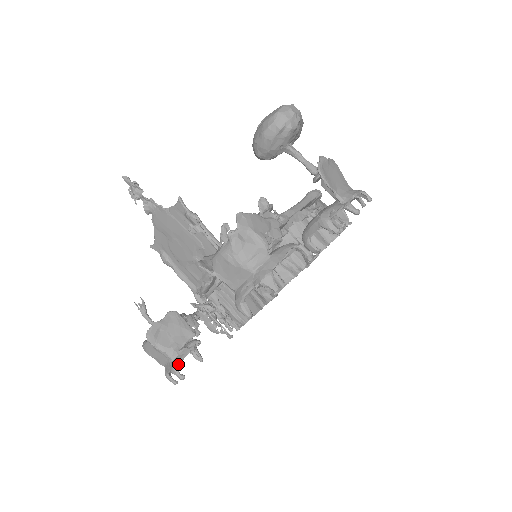
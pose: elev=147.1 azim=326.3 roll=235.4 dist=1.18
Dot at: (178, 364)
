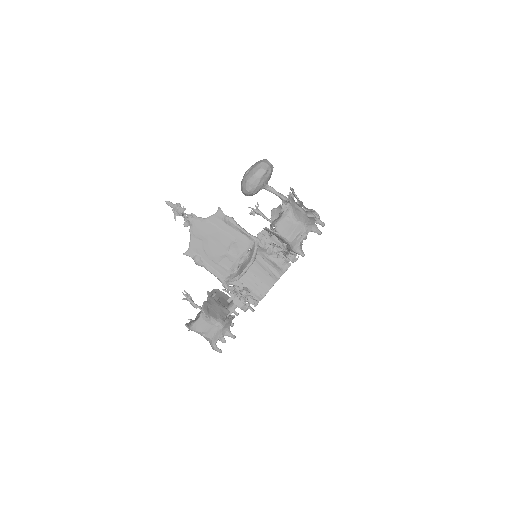
Dot at: (229, 327)
